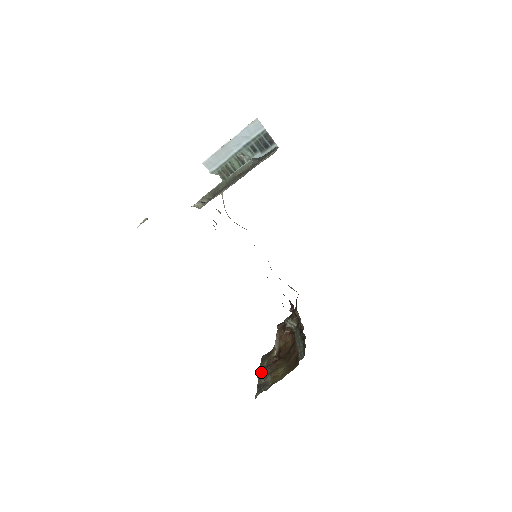
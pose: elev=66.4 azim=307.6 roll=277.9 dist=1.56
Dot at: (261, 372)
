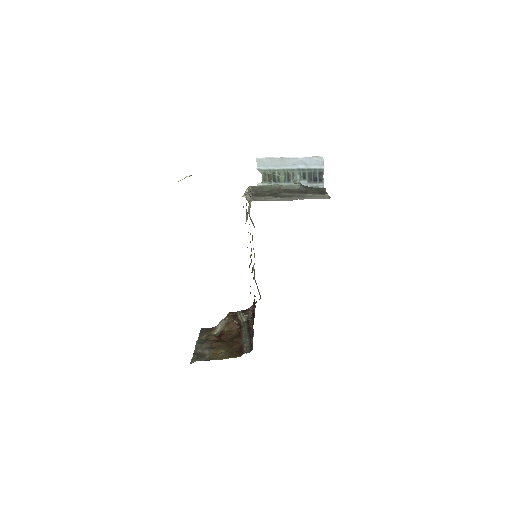
Dot at: (200, 343)
